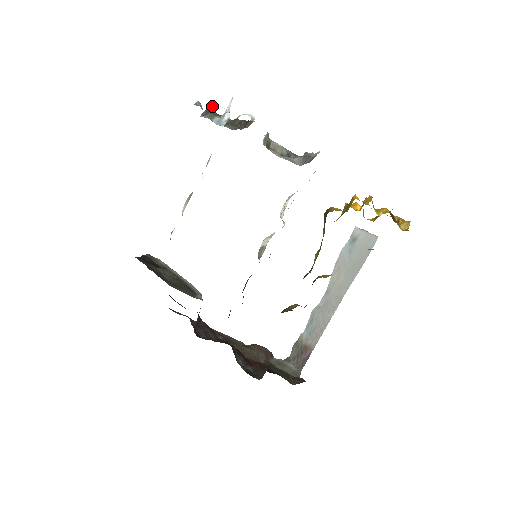
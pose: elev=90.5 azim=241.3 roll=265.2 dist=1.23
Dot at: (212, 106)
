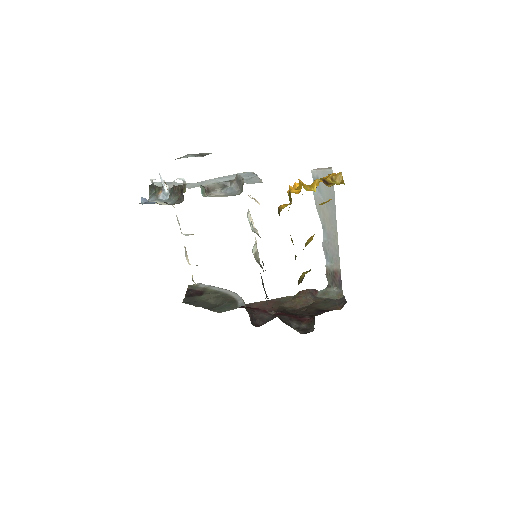
Dot at: (151, 182)
